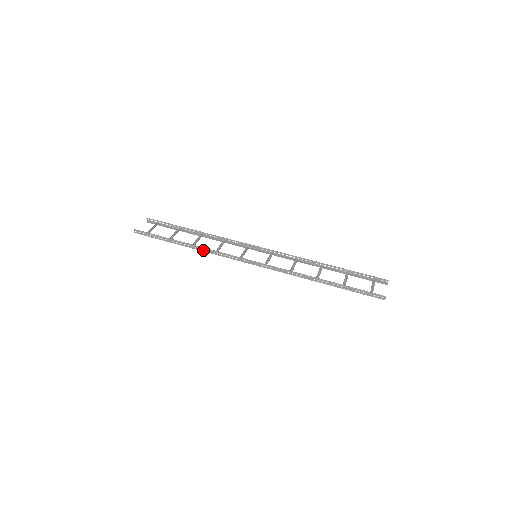
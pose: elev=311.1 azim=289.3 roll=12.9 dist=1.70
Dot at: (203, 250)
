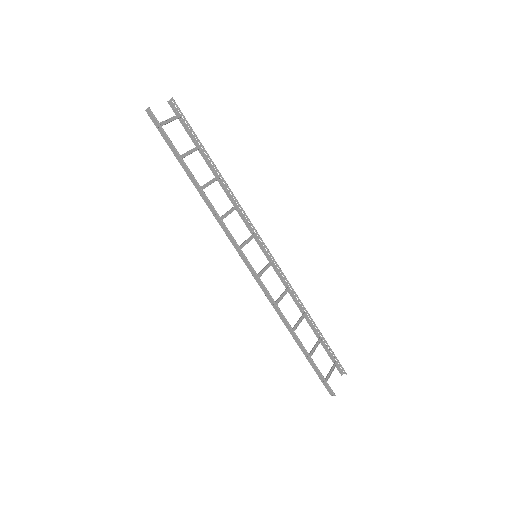
Dot at: (209, 206)
